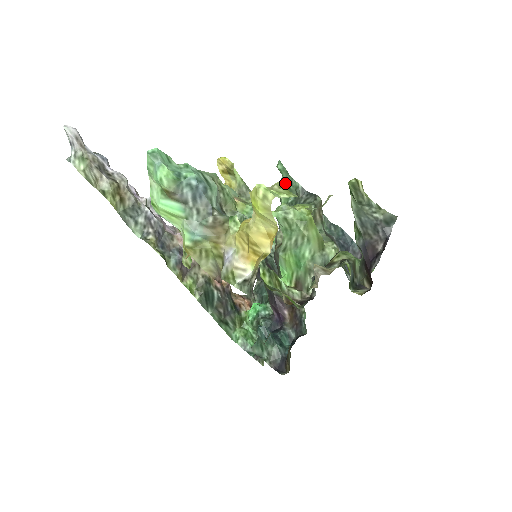
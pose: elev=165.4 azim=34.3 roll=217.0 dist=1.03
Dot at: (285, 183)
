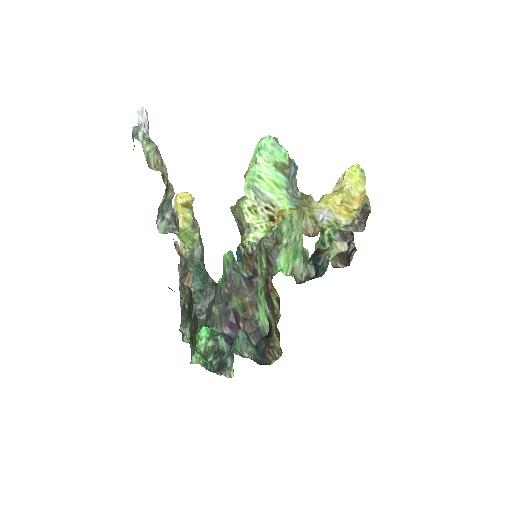
Dot at: occluded
